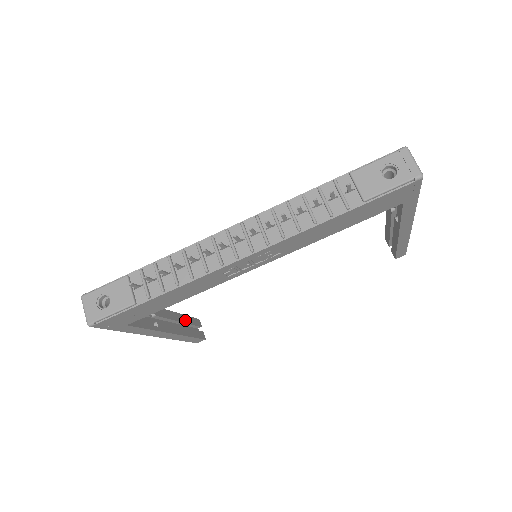
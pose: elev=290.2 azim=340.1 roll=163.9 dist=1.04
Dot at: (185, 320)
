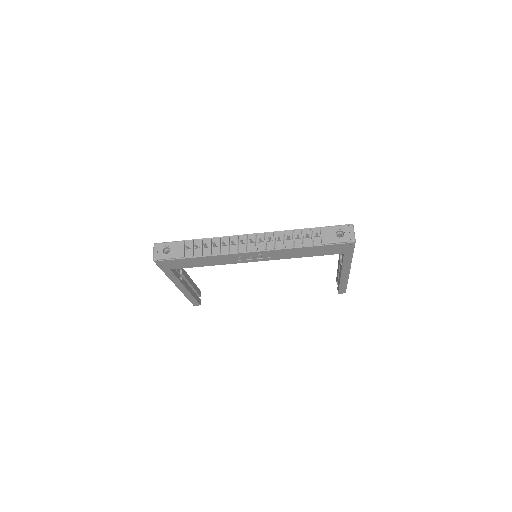
Dot at: (194, 286)
